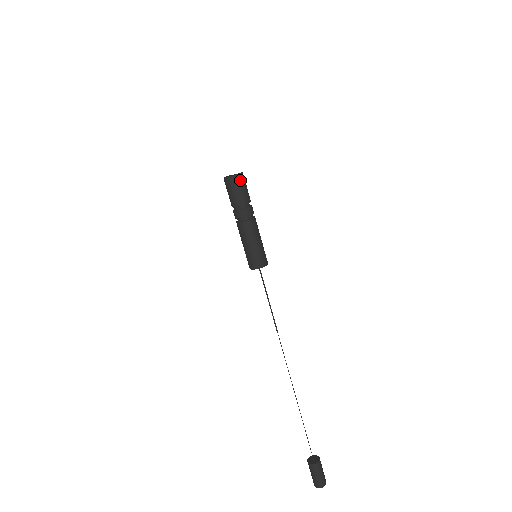
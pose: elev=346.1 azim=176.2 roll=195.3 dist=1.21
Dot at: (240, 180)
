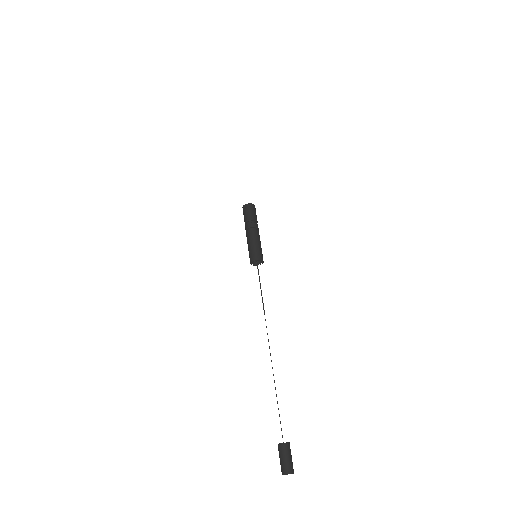
Dot at: (255, 209)
